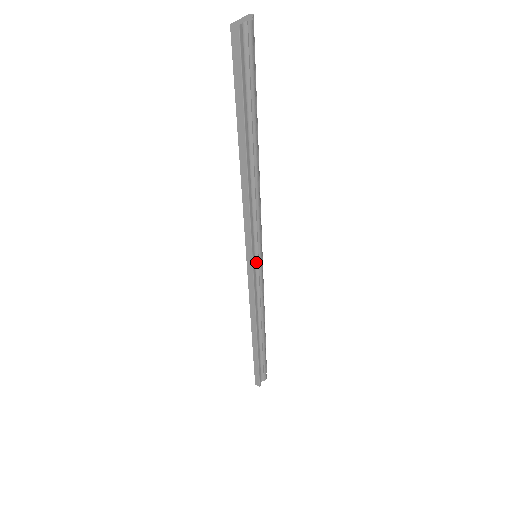
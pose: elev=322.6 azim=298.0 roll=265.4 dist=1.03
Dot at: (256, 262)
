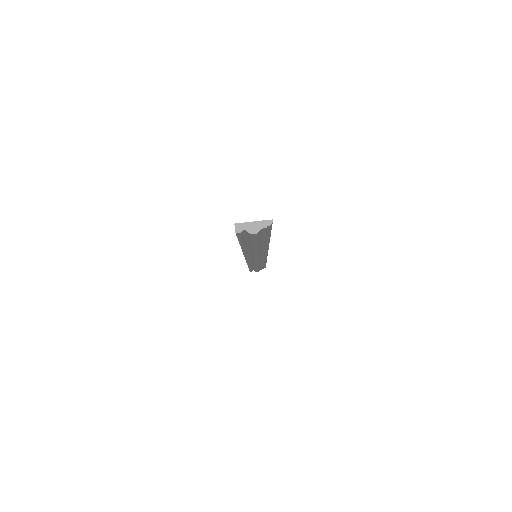
Dot at: (252, 259)
